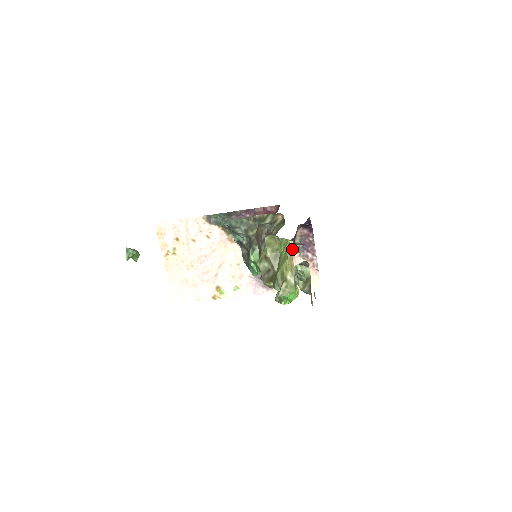
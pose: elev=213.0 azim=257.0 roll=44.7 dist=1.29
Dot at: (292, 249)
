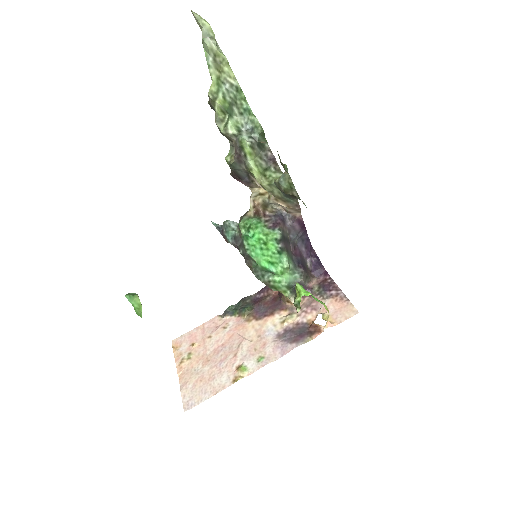
Dot at: occluded
